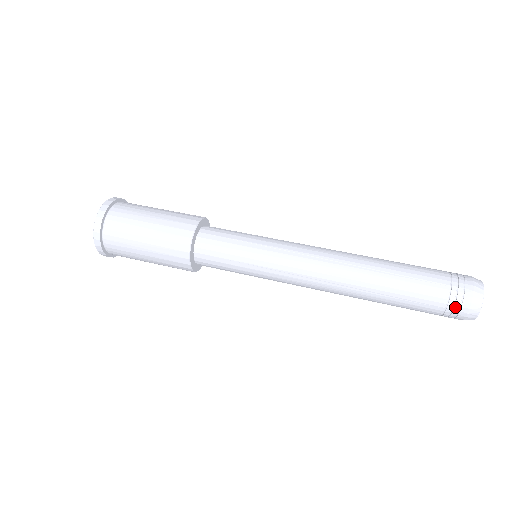
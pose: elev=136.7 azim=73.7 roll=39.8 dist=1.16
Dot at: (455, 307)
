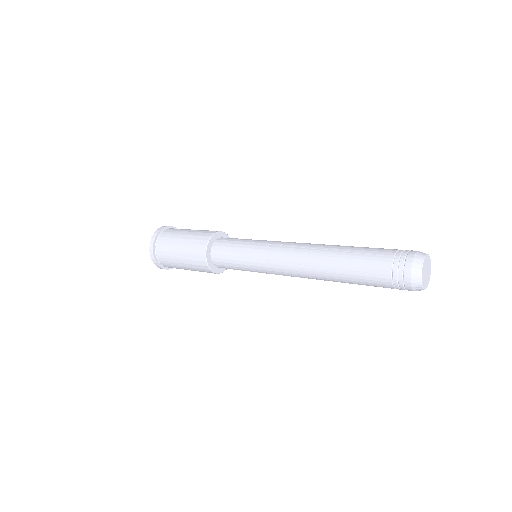
Dot at: (403, 254)
